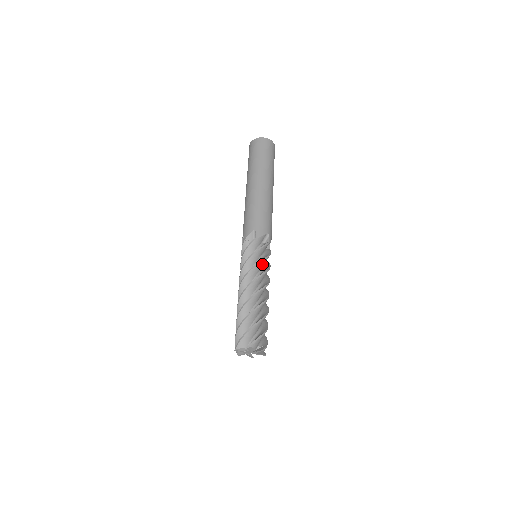
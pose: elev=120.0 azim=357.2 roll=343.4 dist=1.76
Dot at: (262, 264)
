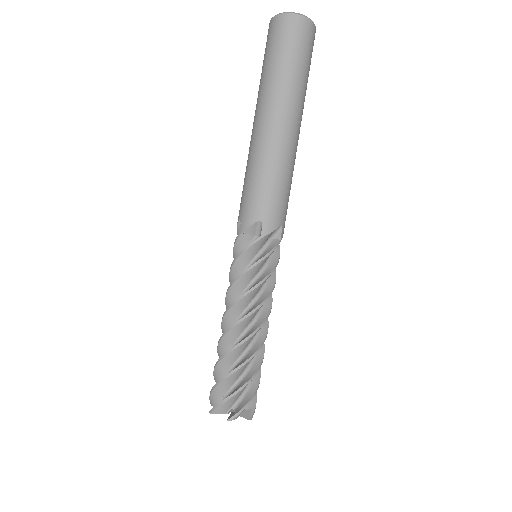
Dot at: (265, 281)
